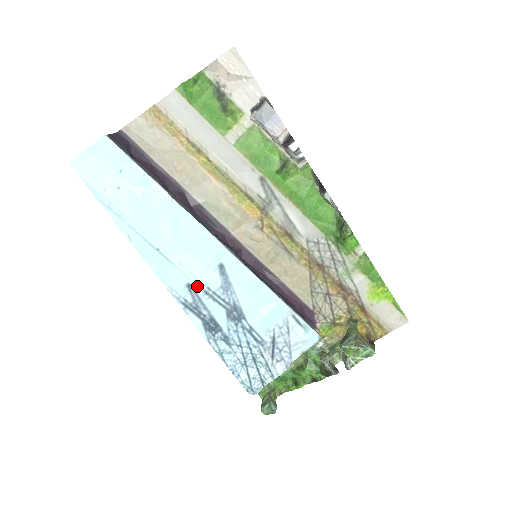
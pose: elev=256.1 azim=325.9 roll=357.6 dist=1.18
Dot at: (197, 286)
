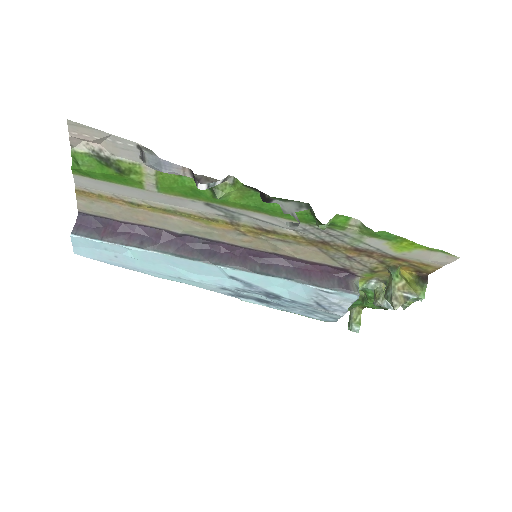
Dot at: (228, 288)
